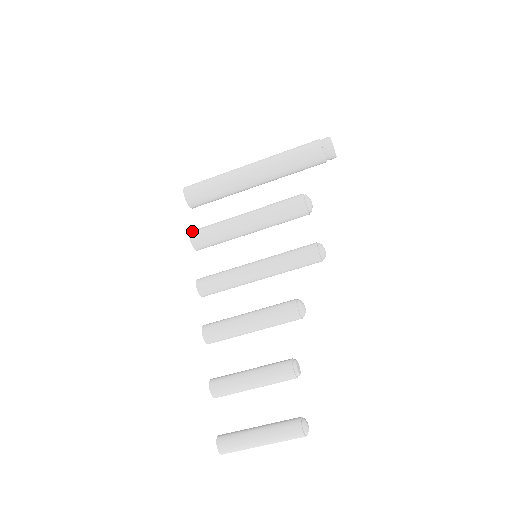
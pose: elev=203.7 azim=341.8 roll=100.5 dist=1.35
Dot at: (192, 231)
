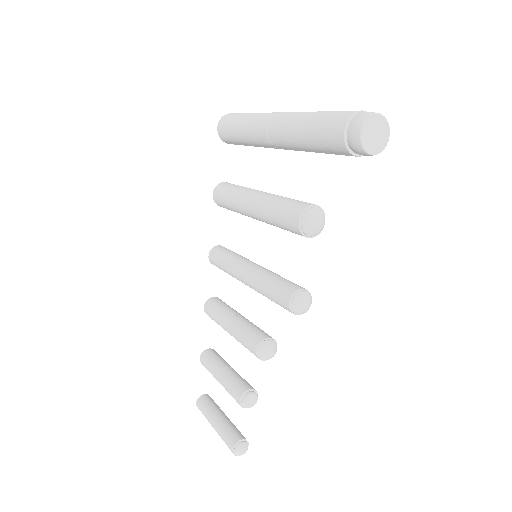
Dot at: (216, 187)
